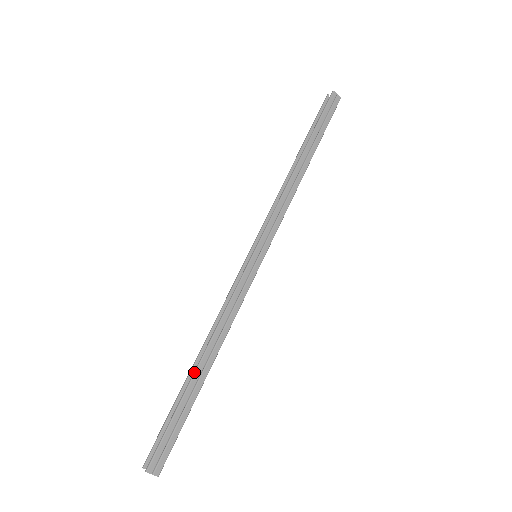
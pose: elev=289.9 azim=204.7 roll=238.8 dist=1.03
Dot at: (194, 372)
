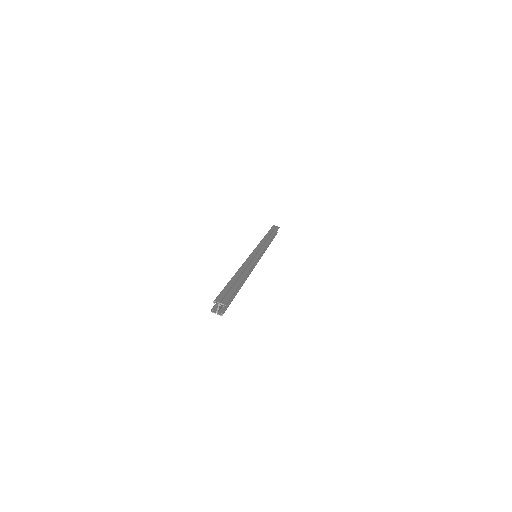
Dot at: (233, 276)
